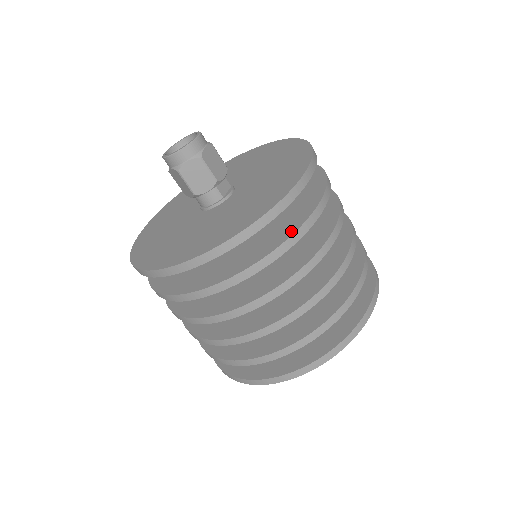
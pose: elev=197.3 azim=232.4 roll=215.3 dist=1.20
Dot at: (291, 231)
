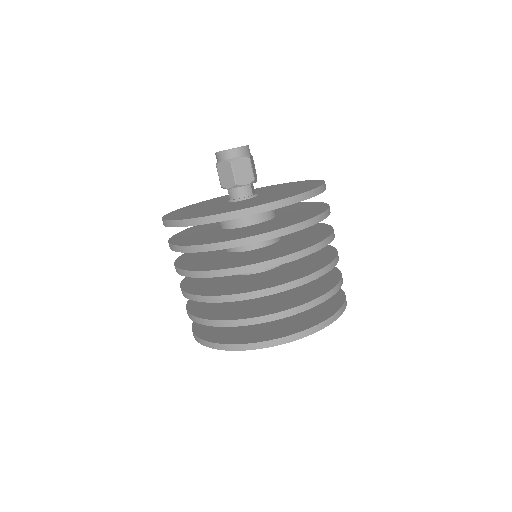
Dot at: (316, 214)
